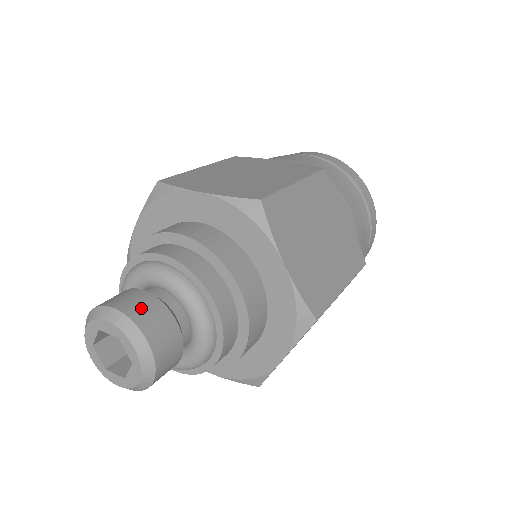
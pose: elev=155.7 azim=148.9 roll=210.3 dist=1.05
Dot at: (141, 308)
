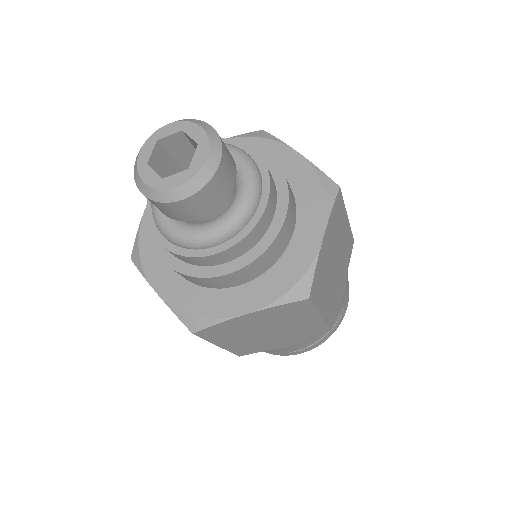
Dot at: occluded
